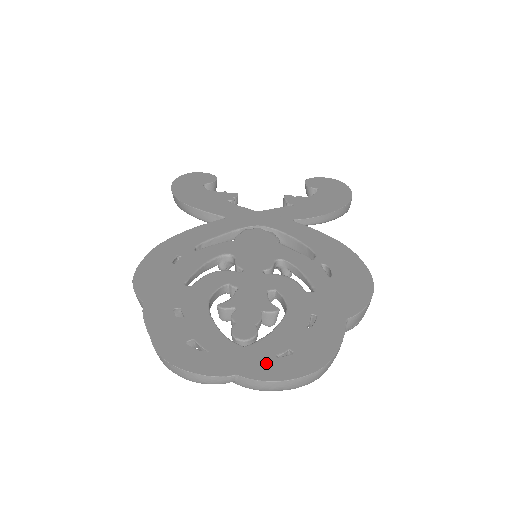
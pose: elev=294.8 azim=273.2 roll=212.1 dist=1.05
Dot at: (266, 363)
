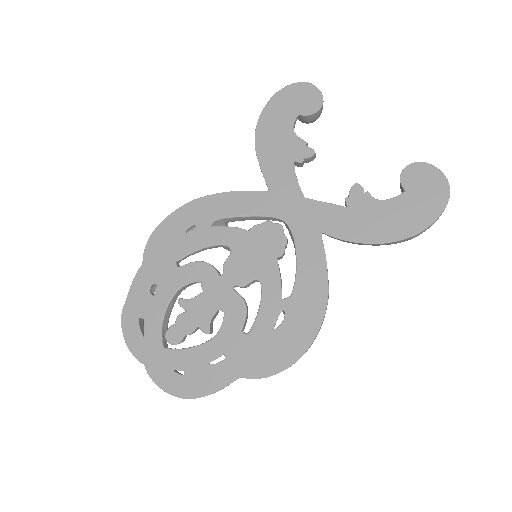
Dot at: (163, 370)
